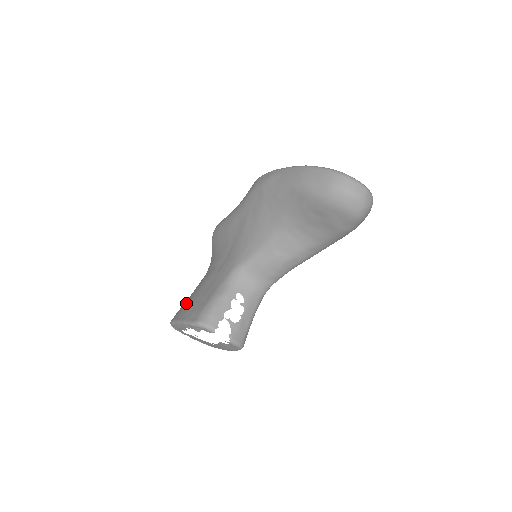
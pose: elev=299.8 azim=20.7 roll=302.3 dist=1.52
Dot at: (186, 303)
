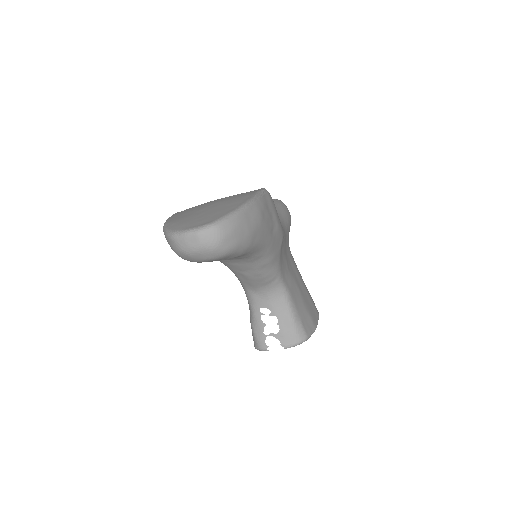
Dot at: occluded
